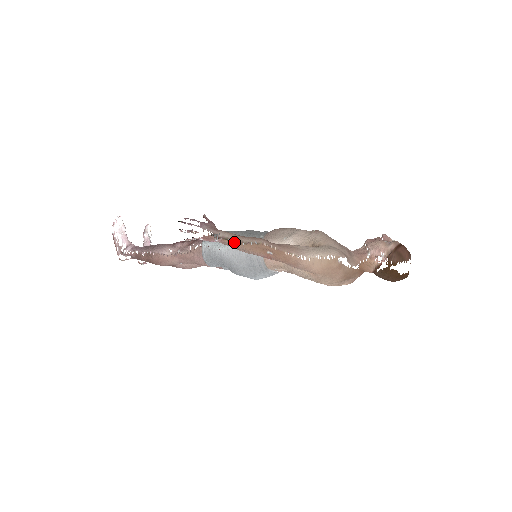
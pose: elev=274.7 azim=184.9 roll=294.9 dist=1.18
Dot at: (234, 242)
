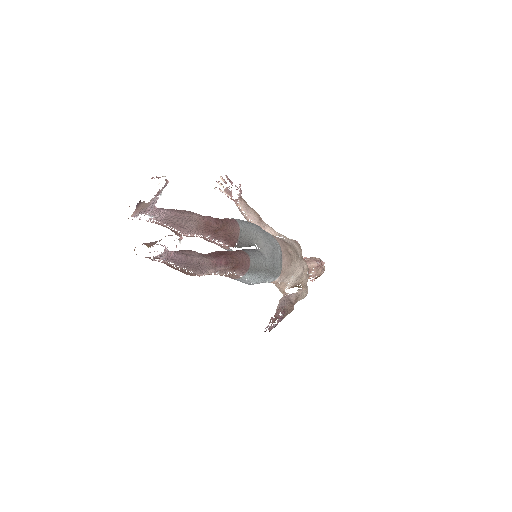
Dot at: occluded
